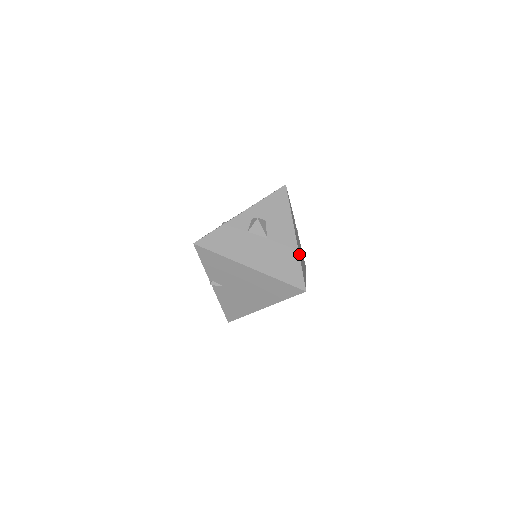
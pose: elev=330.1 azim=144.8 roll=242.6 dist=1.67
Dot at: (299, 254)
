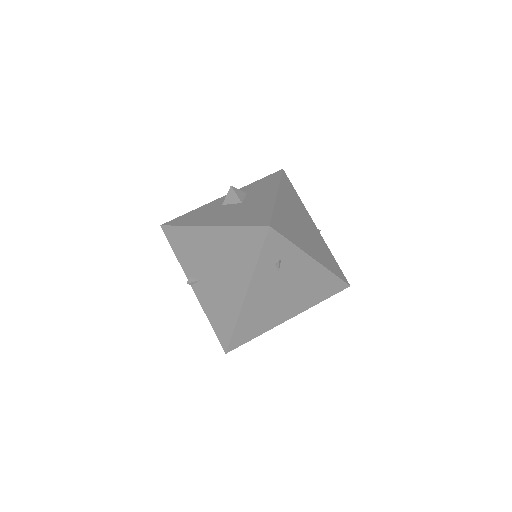
Dot at: (278, 206)
